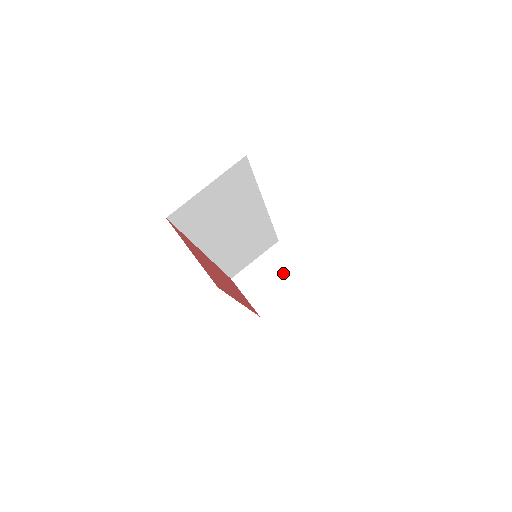
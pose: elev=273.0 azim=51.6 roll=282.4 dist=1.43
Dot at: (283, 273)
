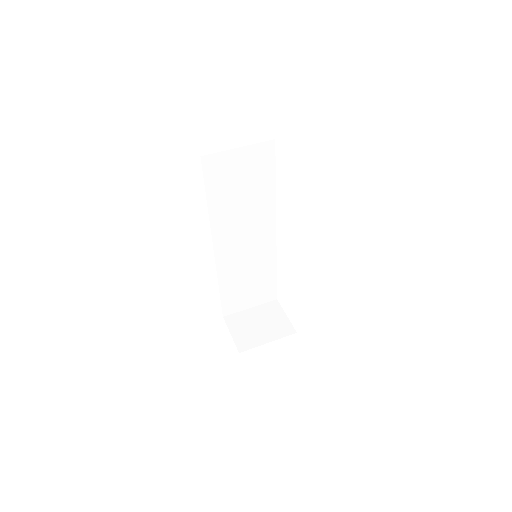
Dot at: (273, 323)
